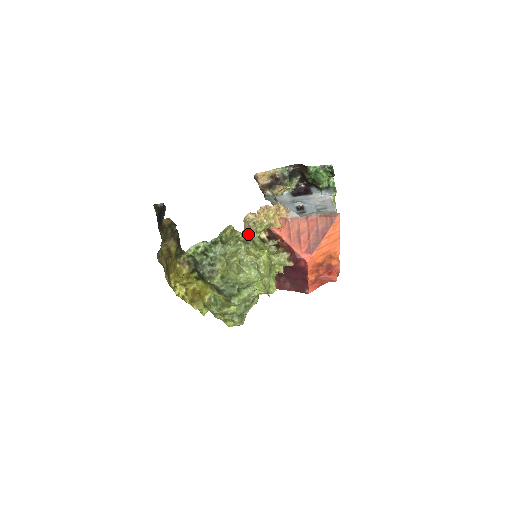
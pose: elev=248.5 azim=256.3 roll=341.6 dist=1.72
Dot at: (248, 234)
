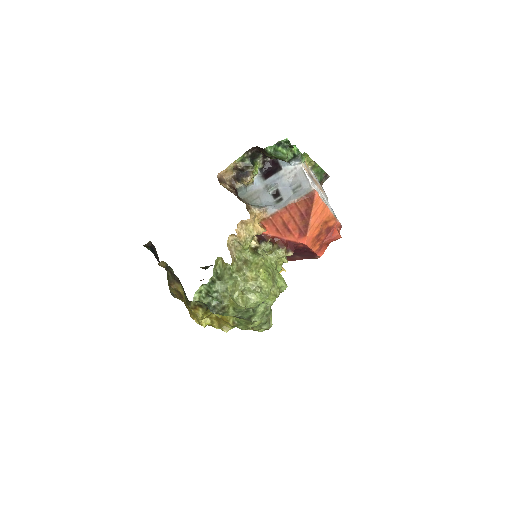
Dot at: (238, 257)
